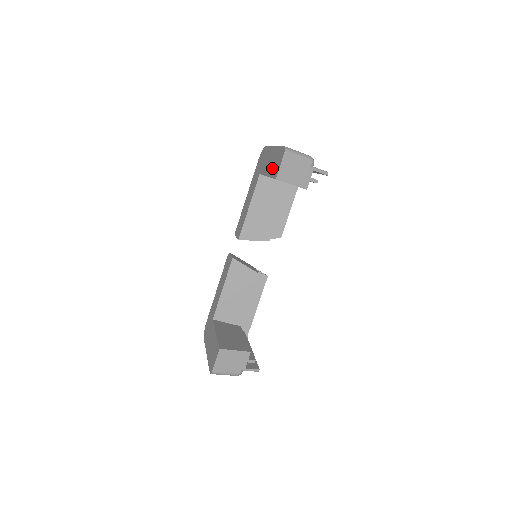
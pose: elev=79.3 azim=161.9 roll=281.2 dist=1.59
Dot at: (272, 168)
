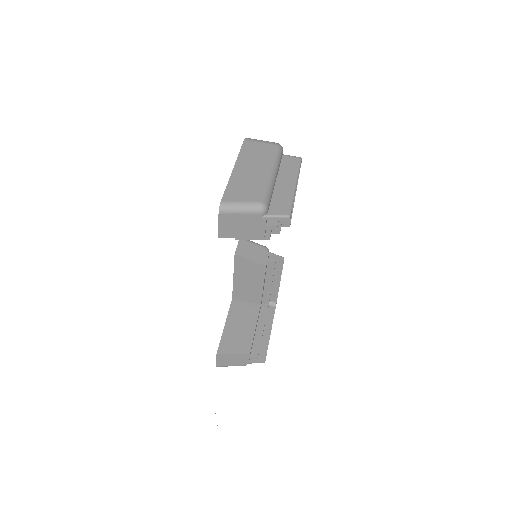
Dot at: occluded
